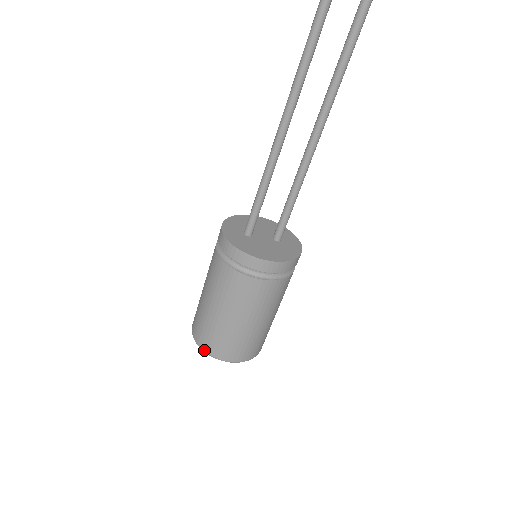
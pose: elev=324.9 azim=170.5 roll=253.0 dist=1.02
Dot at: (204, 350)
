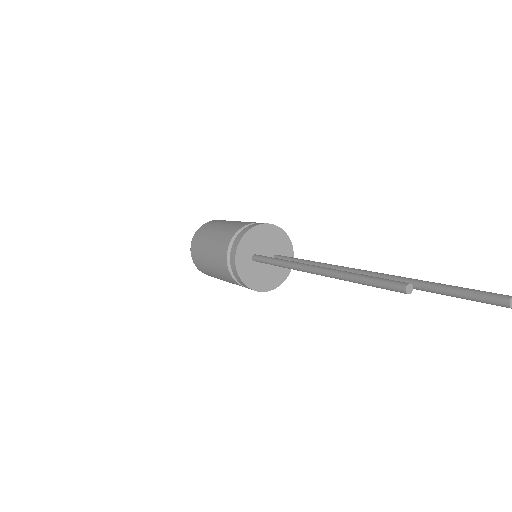
Dot at: (197, 268)
